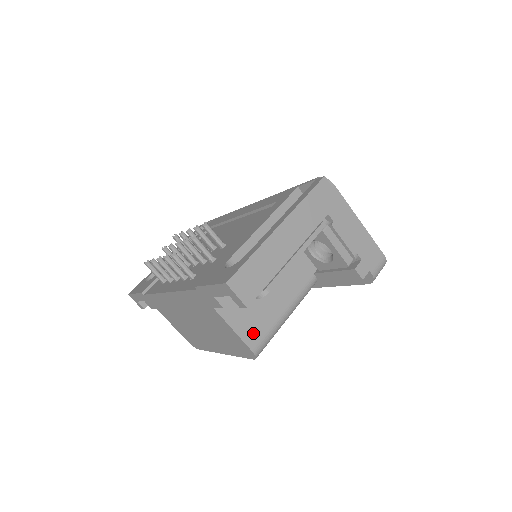
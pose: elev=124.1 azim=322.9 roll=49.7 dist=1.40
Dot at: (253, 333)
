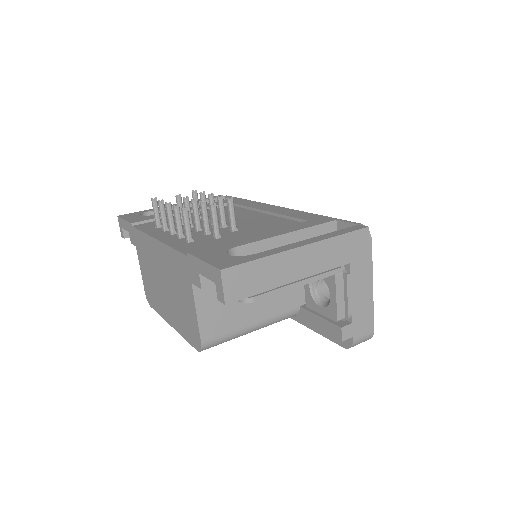
Dot at: (212, 327)
